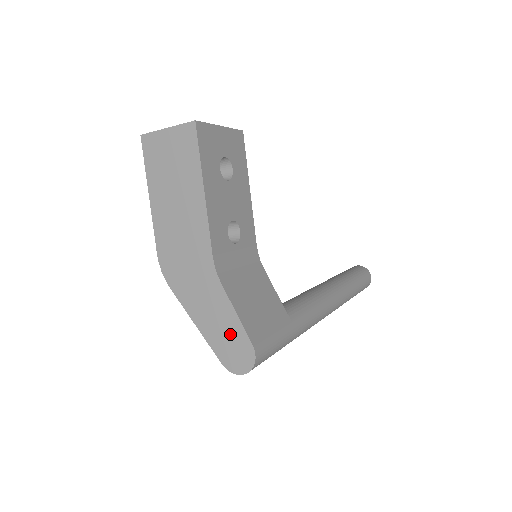
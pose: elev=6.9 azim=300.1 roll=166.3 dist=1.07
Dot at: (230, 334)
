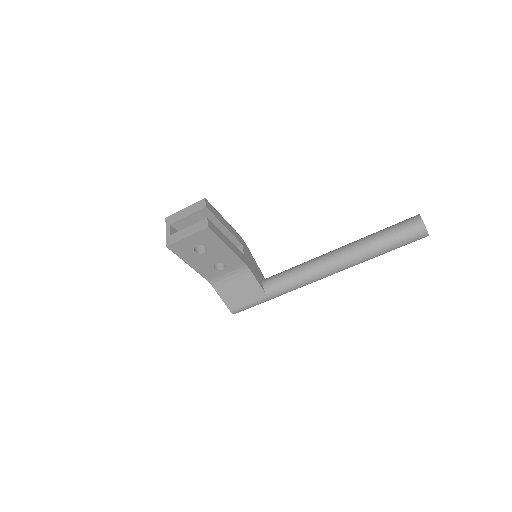
Dot at: occluded
